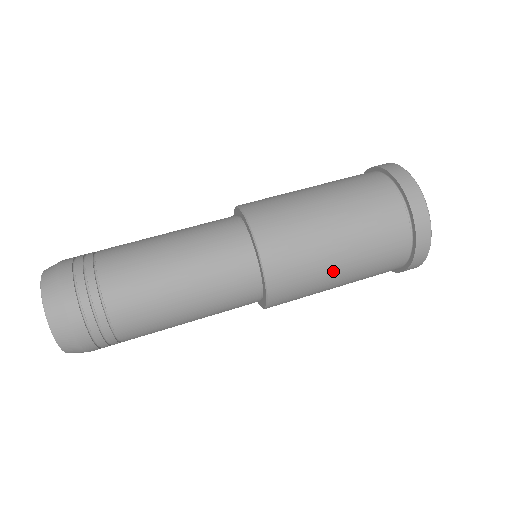
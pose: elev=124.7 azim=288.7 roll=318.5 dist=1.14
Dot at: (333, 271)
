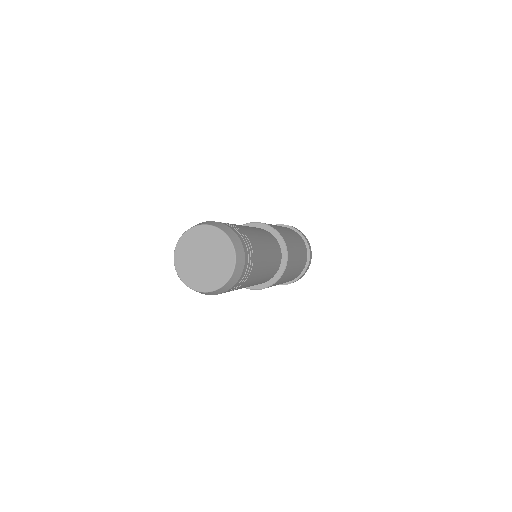
Dot at: (285, 230)
